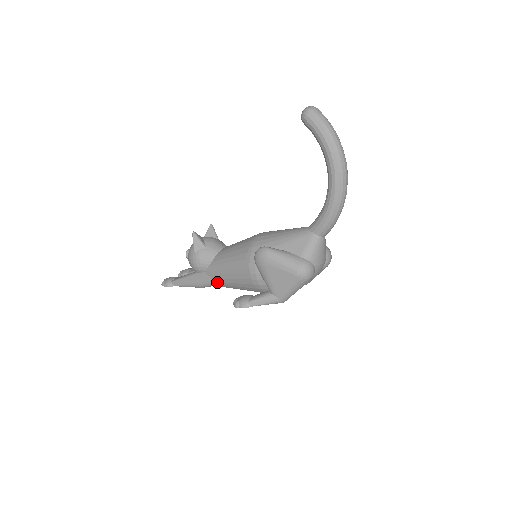
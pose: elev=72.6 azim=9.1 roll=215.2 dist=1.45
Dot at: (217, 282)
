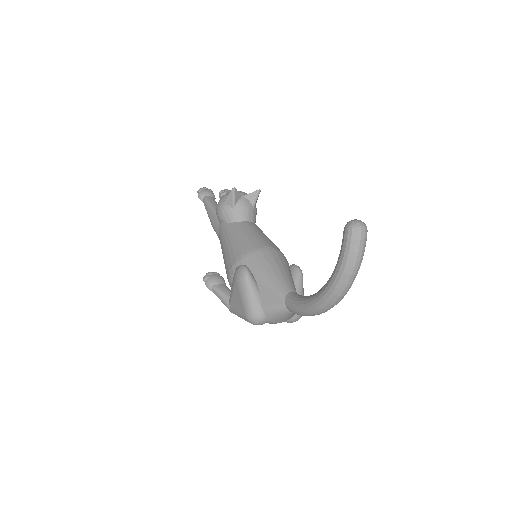
Dot at: occluded
